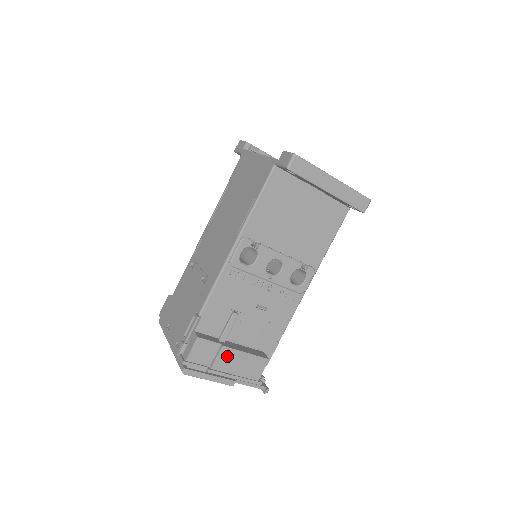
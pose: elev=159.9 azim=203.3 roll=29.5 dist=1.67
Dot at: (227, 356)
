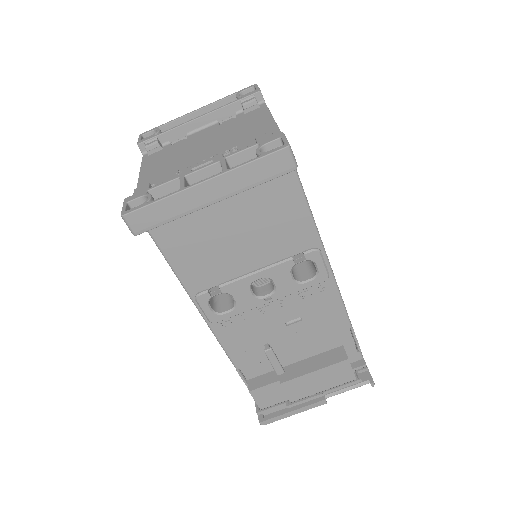
Dot at: (295, 386)
